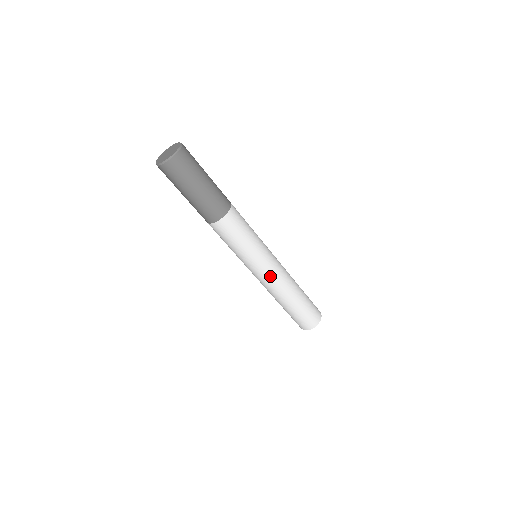
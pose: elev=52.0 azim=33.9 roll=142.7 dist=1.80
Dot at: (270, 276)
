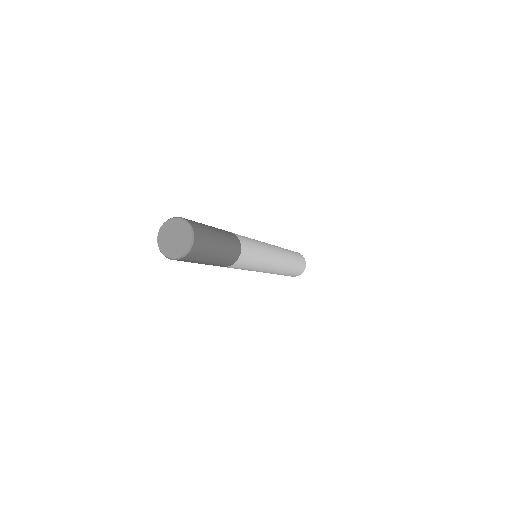
Dot at: occluded
